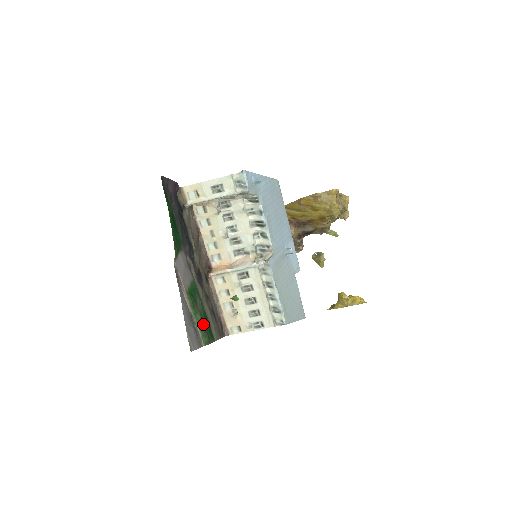
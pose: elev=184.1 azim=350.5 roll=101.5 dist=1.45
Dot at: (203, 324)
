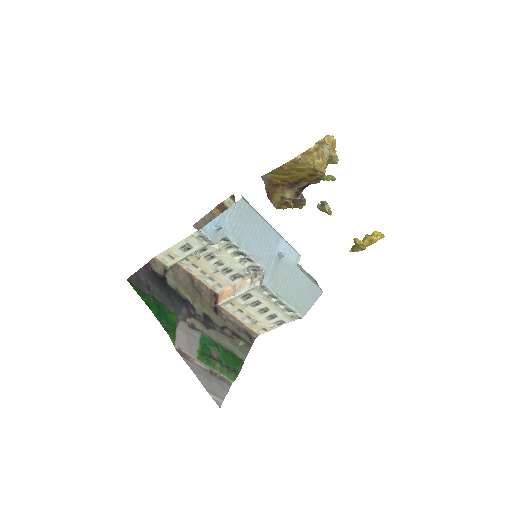
Dot at: (225, 366)
